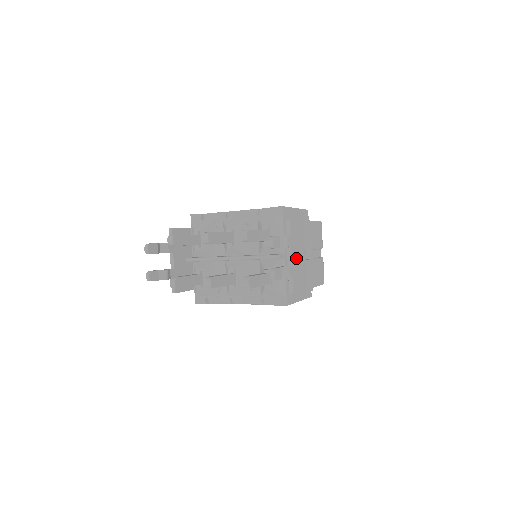
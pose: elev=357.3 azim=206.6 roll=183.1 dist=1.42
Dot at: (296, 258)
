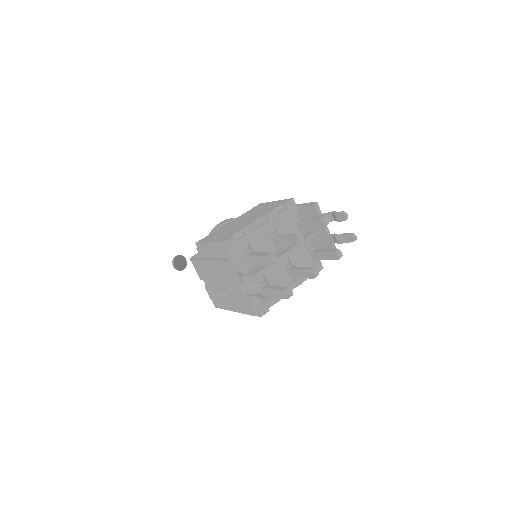
Dot at: (322, 230)
